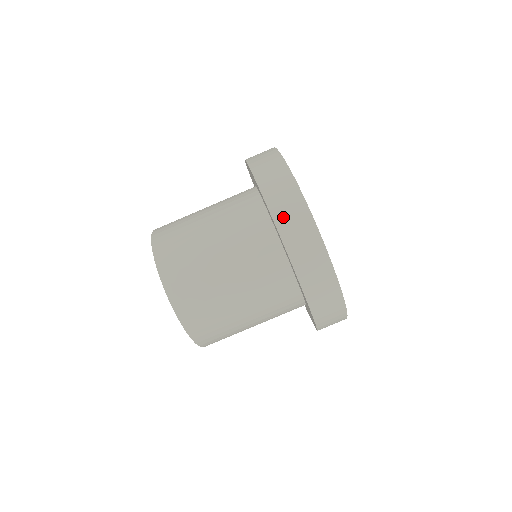
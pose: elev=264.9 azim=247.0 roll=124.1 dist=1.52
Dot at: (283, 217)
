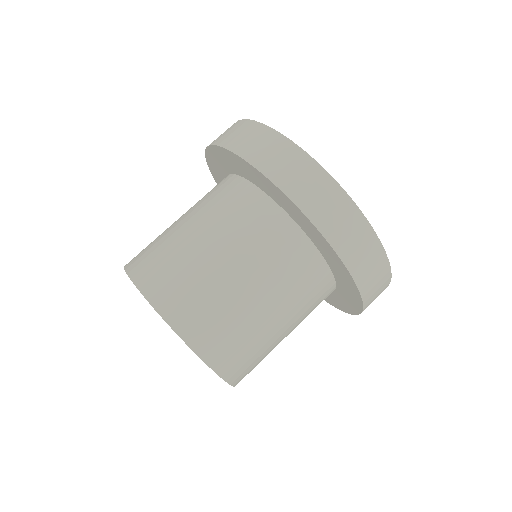
Dot at: (217, 138)
